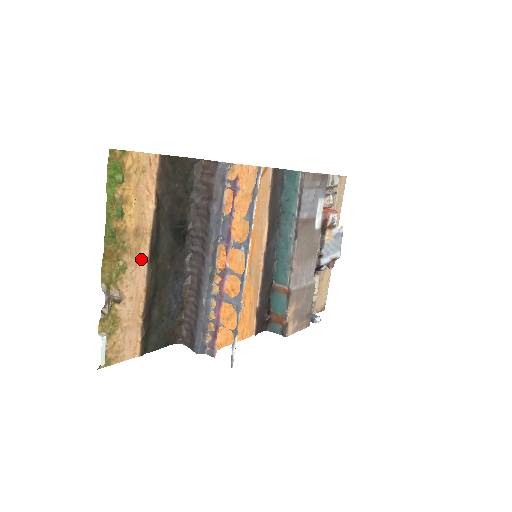
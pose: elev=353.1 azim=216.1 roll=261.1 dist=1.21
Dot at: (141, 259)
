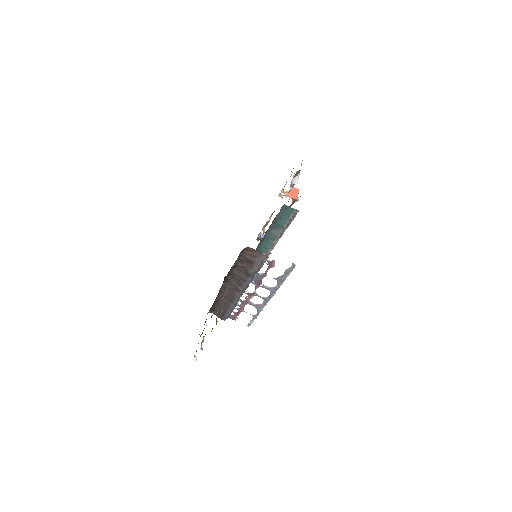
Dot at: occluded
